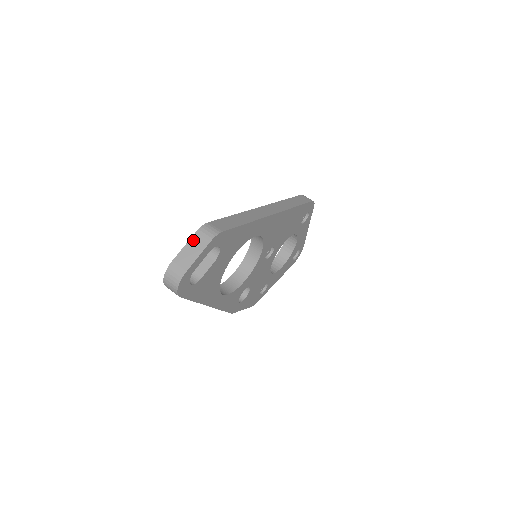
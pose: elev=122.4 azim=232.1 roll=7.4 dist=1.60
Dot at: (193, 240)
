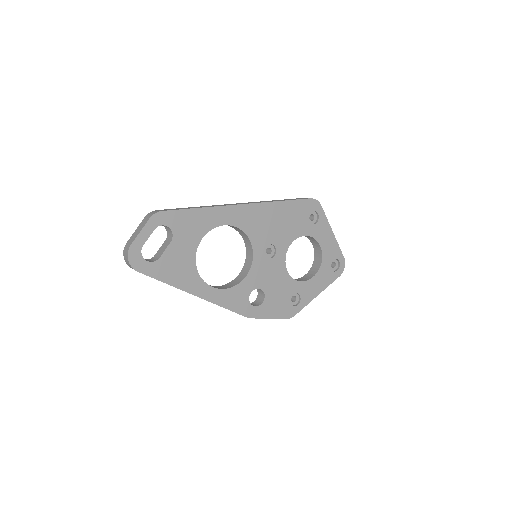
Dot at: (141, 223)
